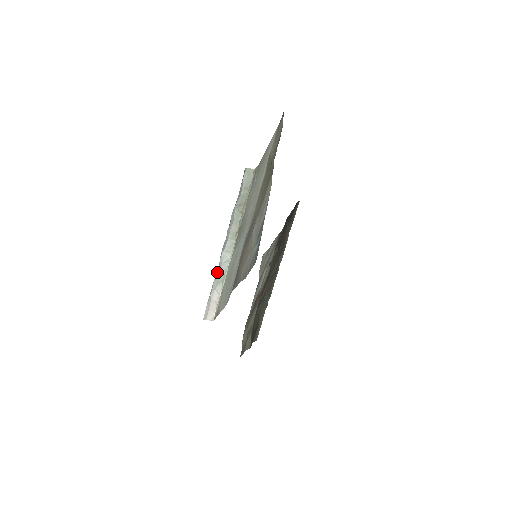
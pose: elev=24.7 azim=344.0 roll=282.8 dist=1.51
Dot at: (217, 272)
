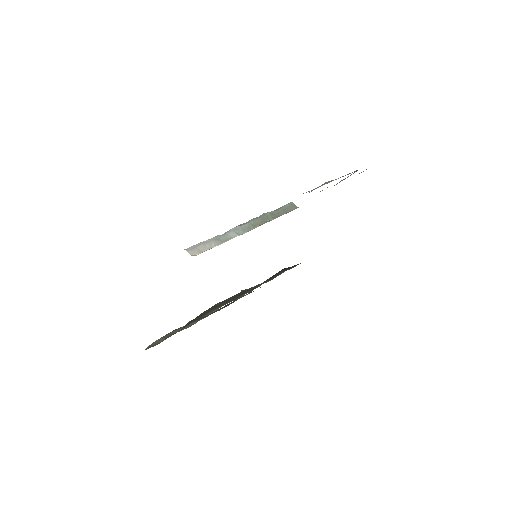
Dot at: (222, 234)
